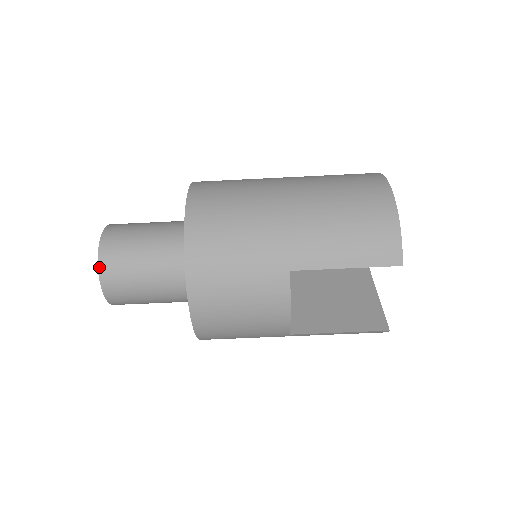
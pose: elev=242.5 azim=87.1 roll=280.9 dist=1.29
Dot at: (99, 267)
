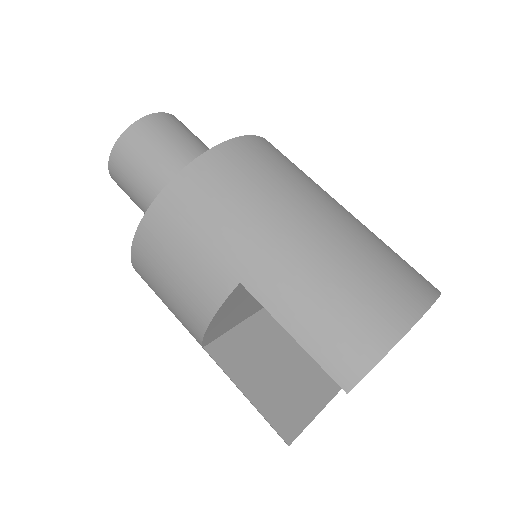
Dot at: (123, 134)
